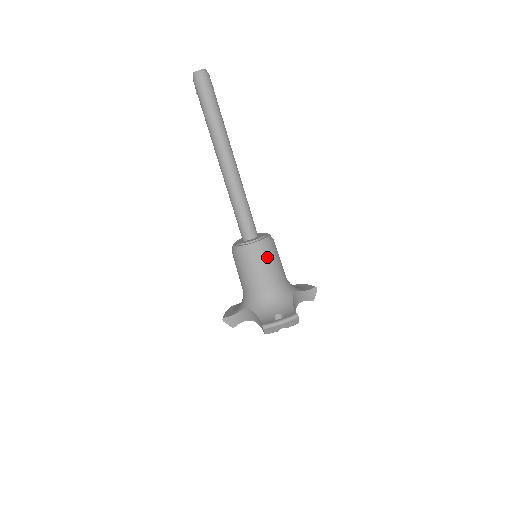
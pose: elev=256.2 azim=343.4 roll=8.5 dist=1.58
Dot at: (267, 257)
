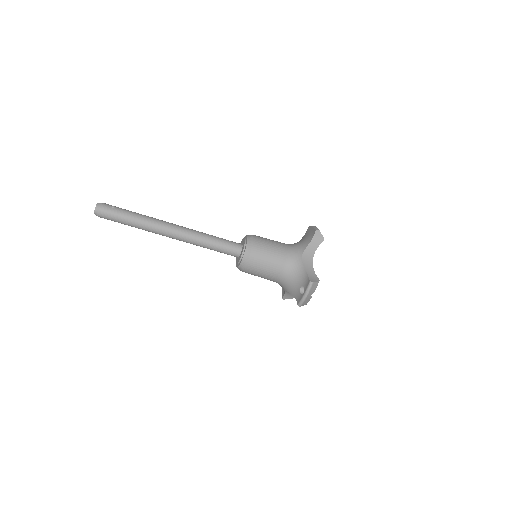
Dot at: (259, 259)
